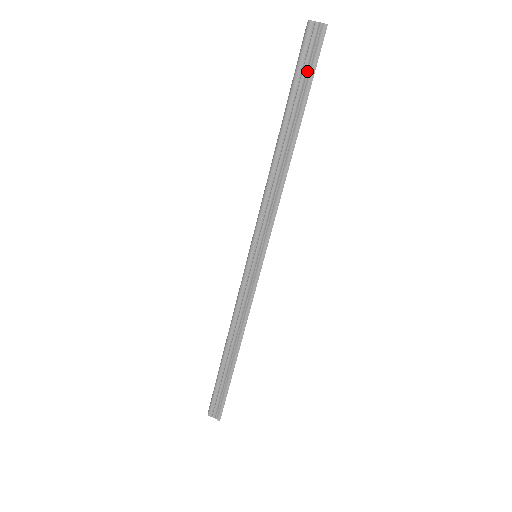
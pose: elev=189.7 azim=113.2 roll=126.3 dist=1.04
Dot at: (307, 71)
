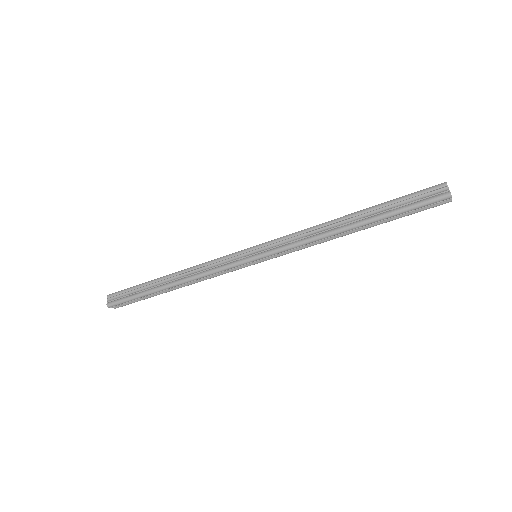
Dot at: (414, 212)
